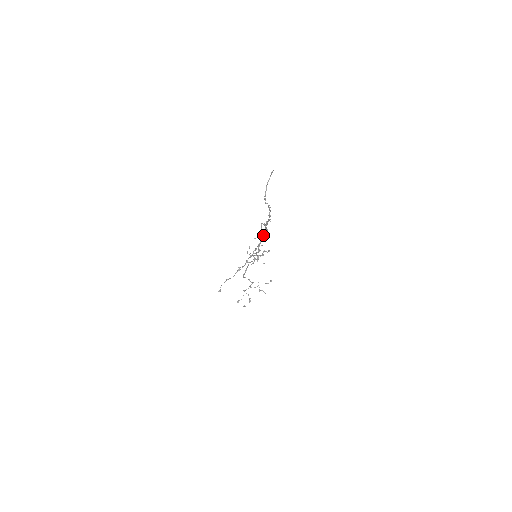
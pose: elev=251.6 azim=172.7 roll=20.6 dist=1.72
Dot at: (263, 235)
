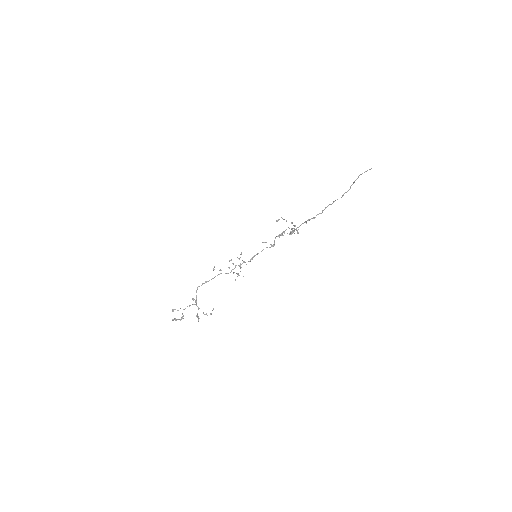
Dot at: occluded
